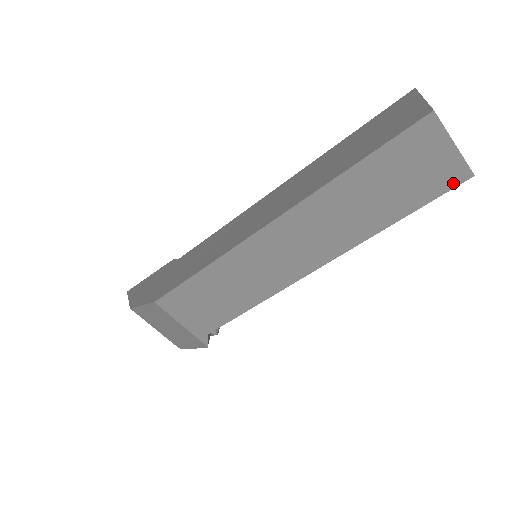
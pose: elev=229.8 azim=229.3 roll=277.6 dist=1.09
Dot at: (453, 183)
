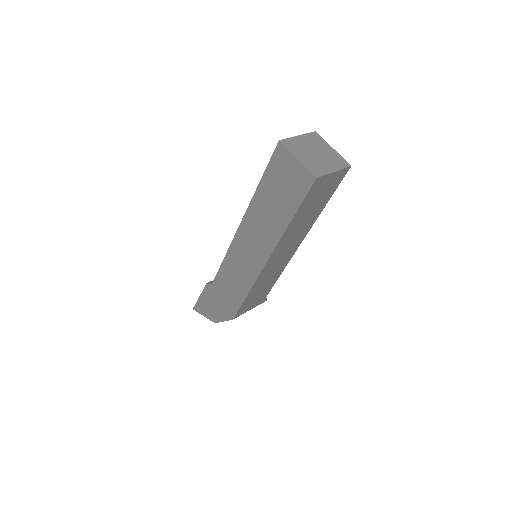
Dot at: (343, 177)
